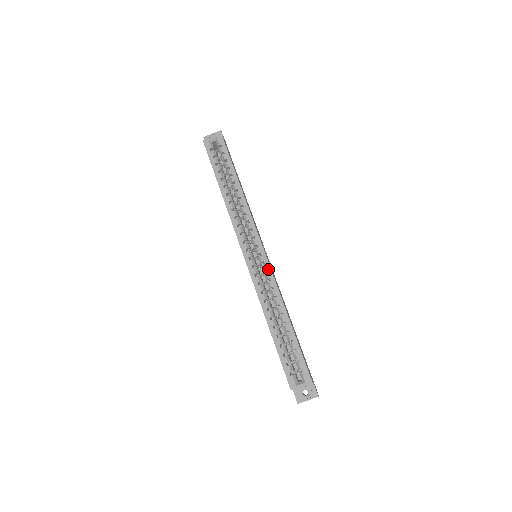
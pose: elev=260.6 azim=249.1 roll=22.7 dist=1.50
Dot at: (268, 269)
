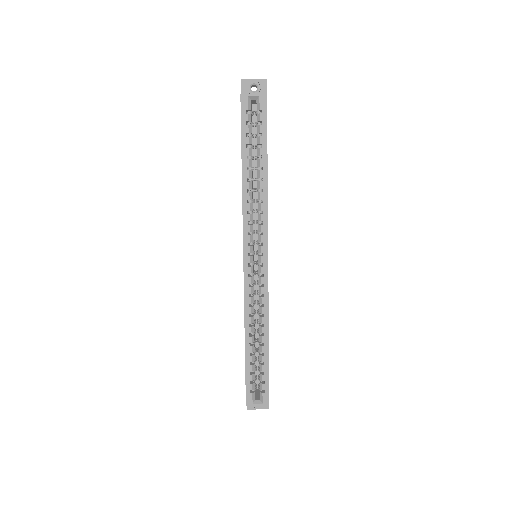
Dot at: (265, 284)
